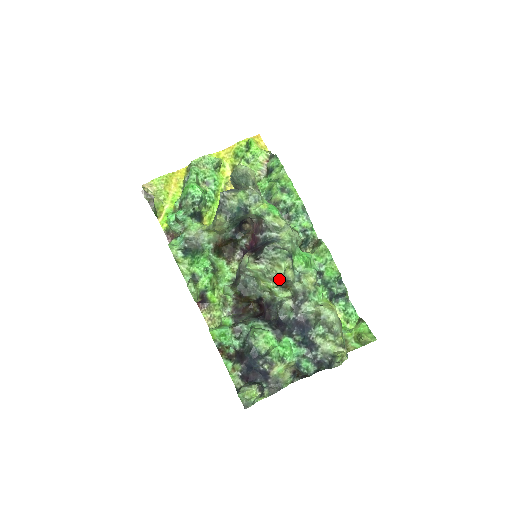
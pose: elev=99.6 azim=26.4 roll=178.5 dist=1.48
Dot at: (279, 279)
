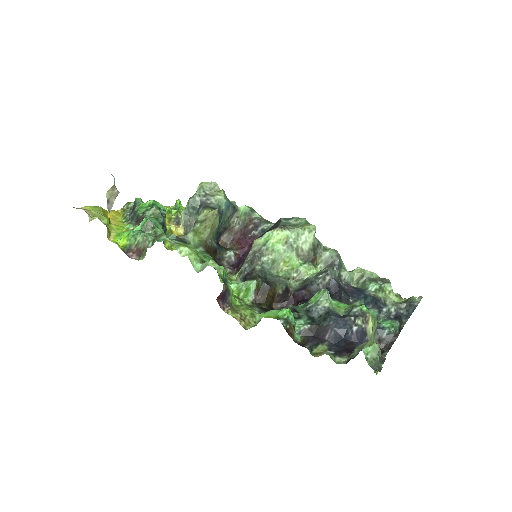
Dot at: (310, 243)
